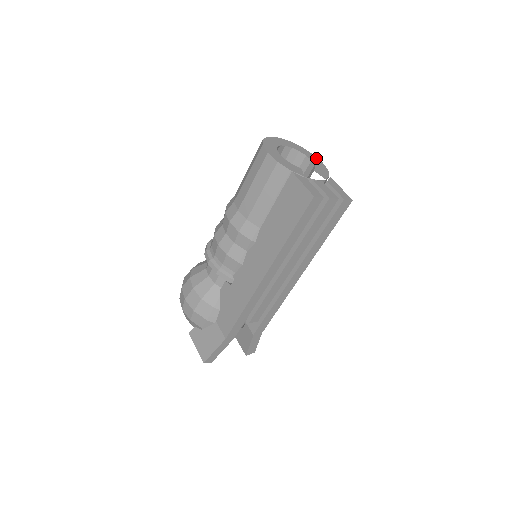
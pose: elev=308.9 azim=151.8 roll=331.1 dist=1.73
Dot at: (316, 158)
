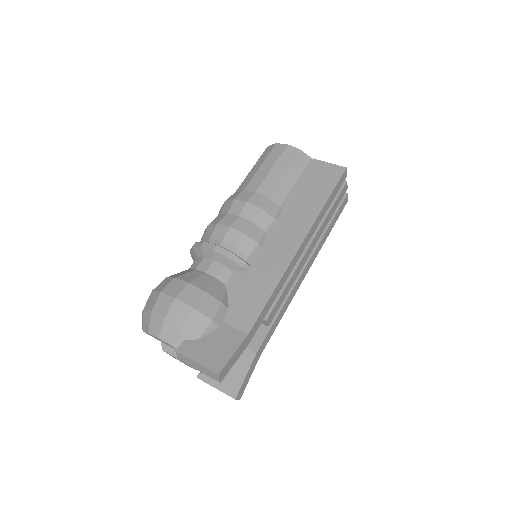
Dot at: occluded
